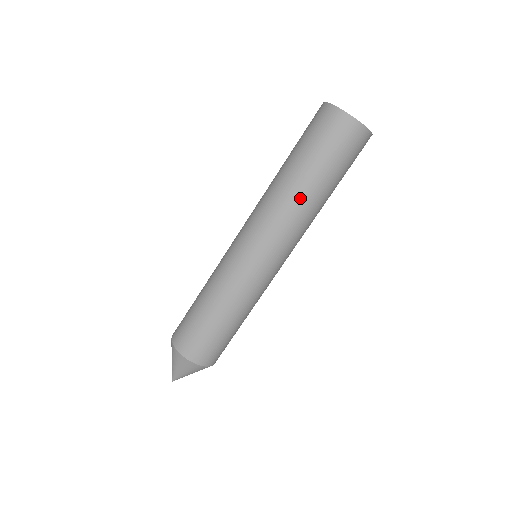
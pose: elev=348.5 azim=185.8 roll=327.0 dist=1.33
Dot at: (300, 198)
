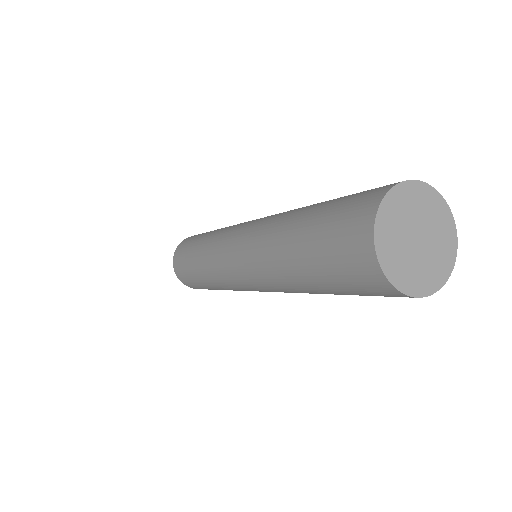
Dot at: (275, 255)
